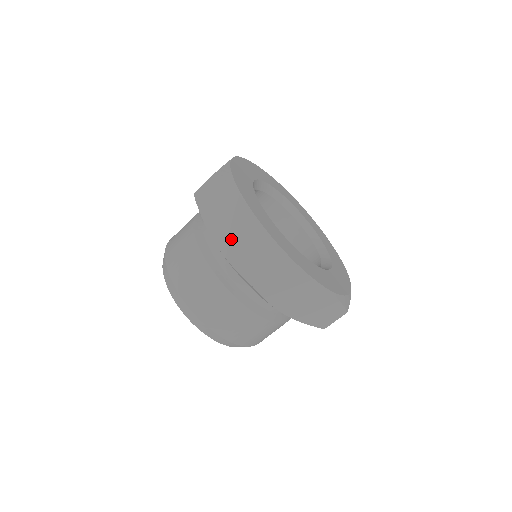
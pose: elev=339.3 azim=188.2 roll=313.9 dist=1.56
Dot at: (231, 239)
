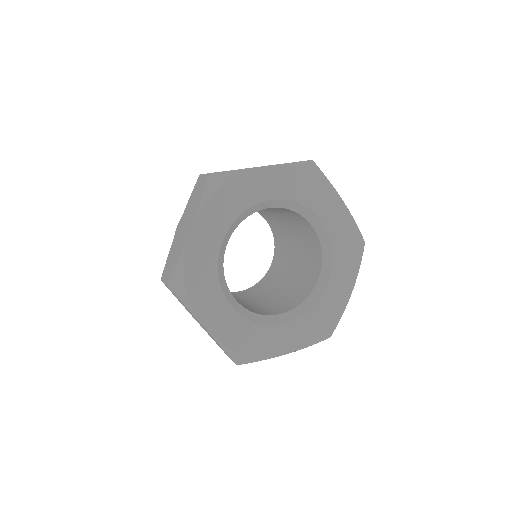
Dot at: (179, 234)
